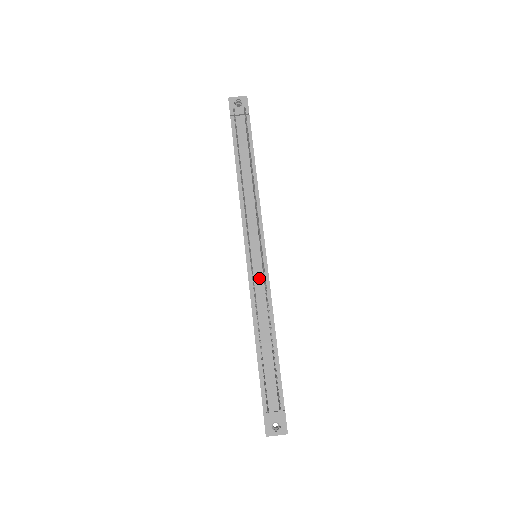
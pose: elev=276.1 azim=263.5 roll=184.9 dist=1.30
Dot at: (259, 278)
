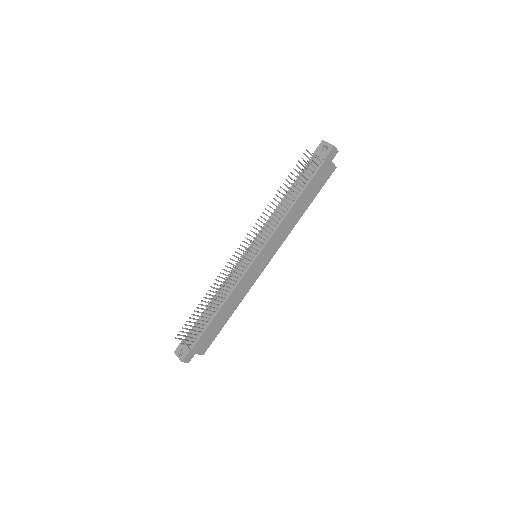
Dot at: (241, 269)
